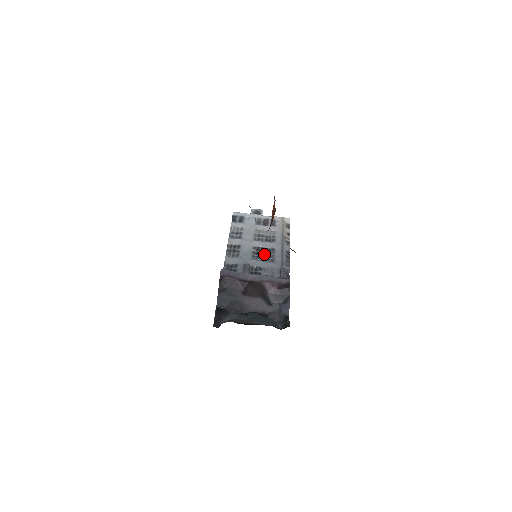
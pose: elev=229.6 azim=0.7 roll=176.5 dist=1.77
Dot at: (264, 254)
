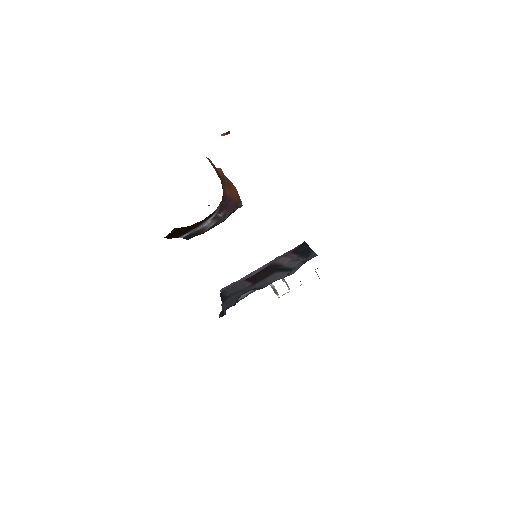
Dot at: occluded
